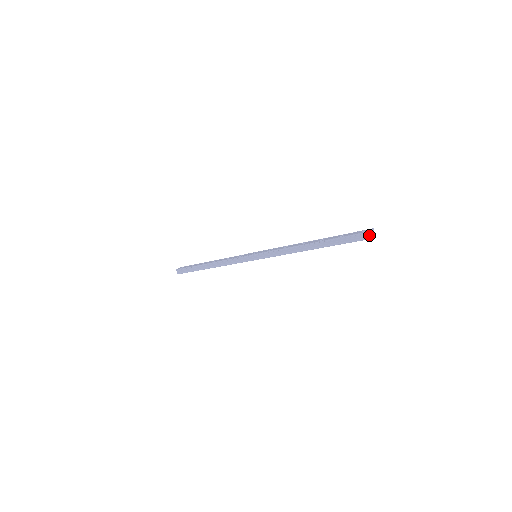
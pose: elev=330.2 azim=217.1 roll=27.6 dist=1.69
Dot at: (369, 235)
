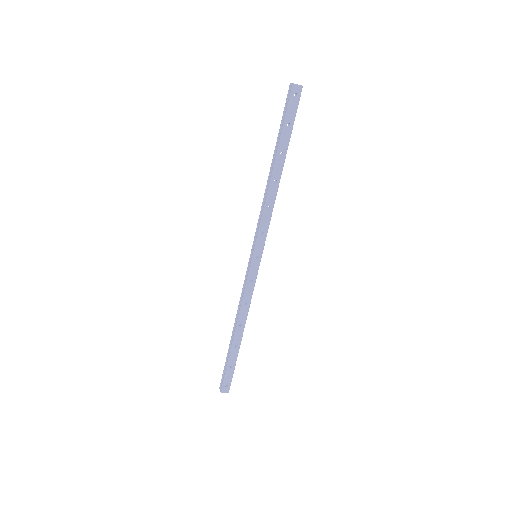
Dot at: (292, 86)
